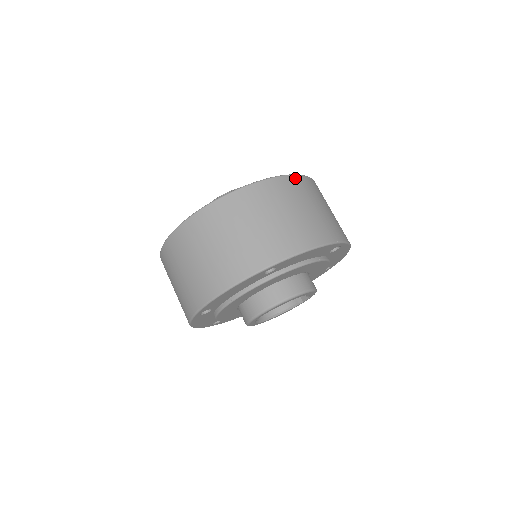
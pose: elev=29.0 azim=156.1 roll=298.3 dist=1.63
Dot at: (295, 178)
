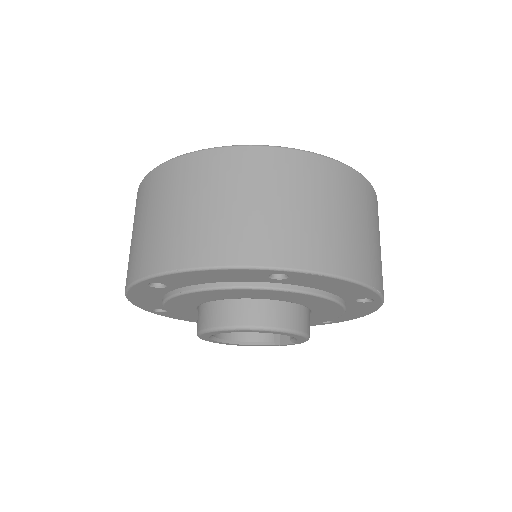
Dot at: (366, 183)
